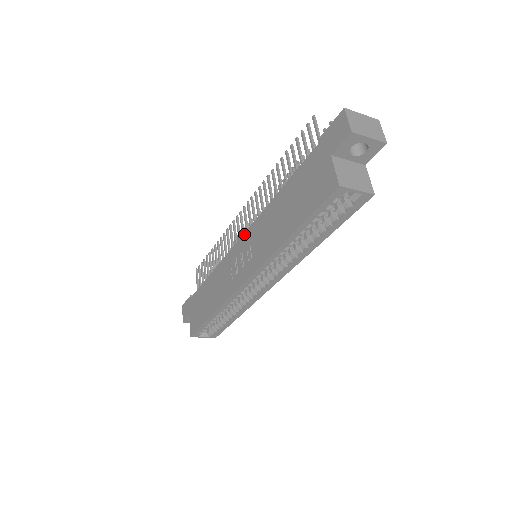
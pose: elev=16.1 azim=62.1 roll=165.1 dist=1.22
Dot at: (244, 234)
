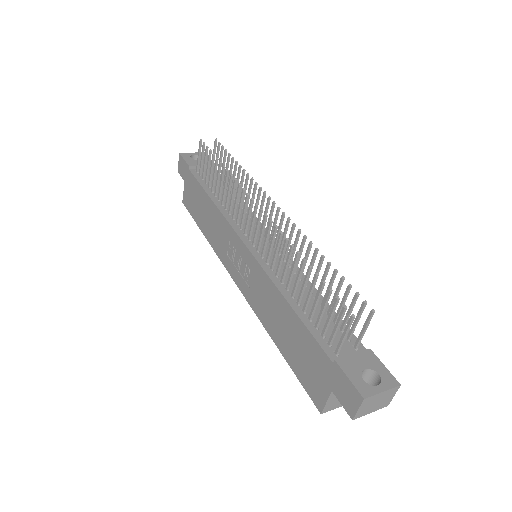
Dot at: (249, 251)
